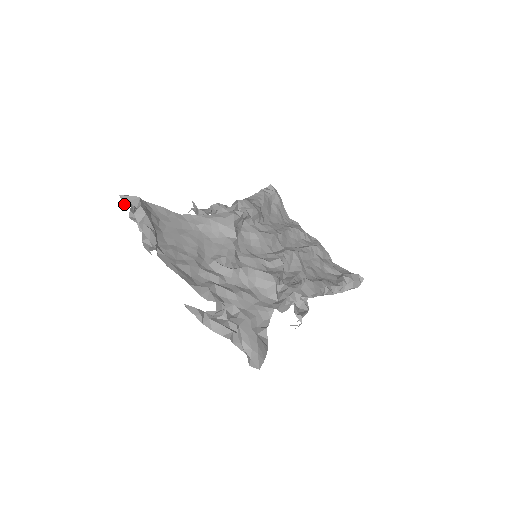
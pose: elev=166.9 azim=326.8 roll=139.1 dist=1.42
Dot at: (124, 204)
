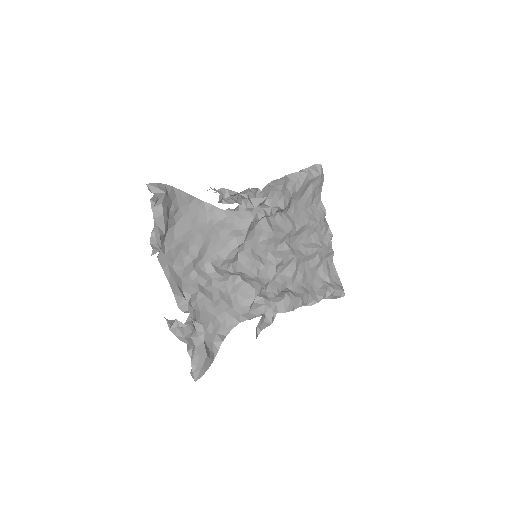
Dot at: (149, 190)
